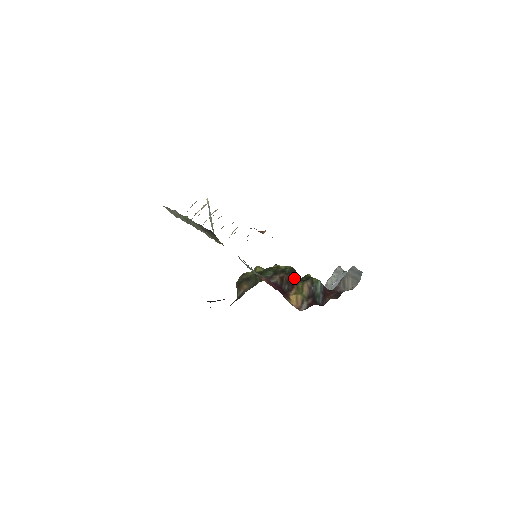
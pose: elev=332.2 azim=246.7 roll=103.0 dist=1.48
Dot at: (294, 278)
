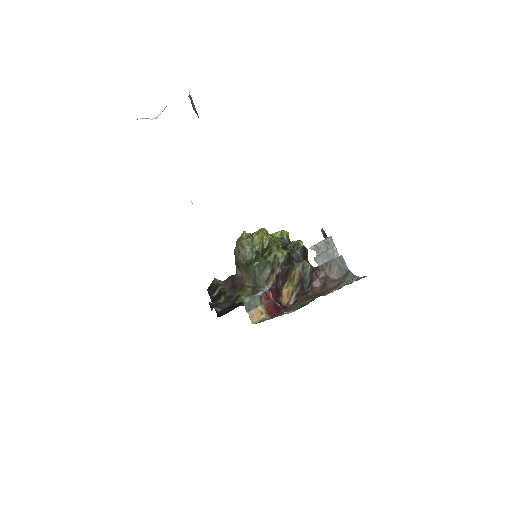
Dot at: (288, 270)
